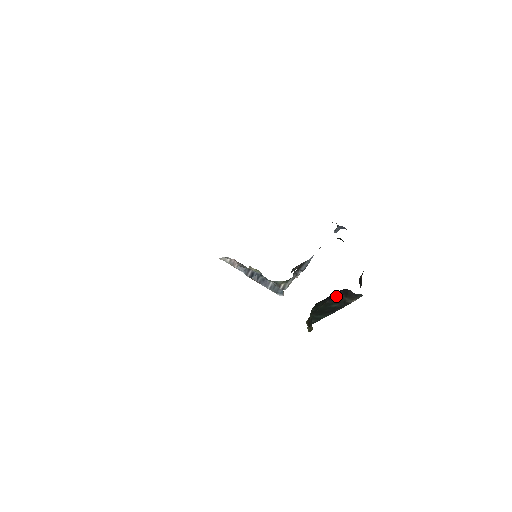
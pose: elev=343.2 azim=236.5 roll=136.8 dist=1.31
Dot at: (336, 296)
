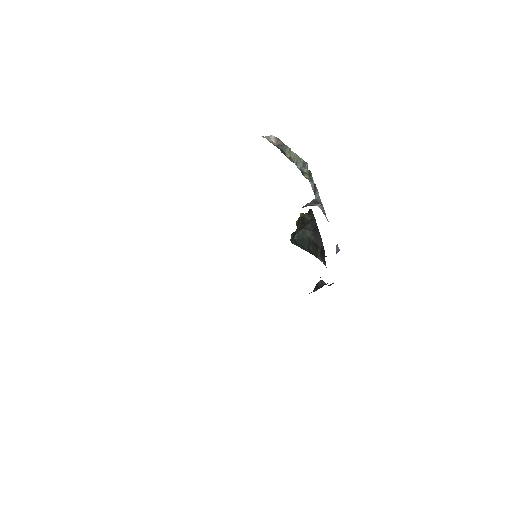
Dot at: (317, 245)
